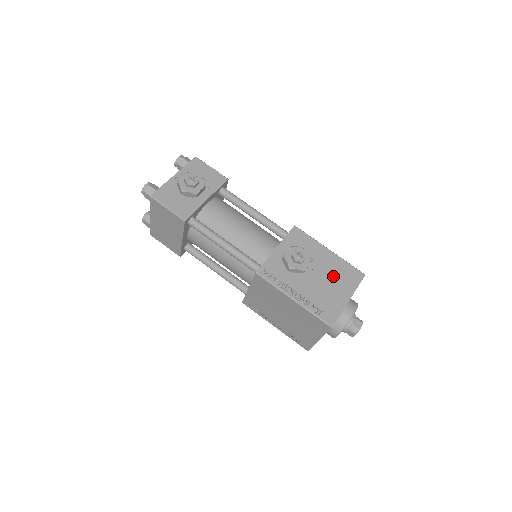
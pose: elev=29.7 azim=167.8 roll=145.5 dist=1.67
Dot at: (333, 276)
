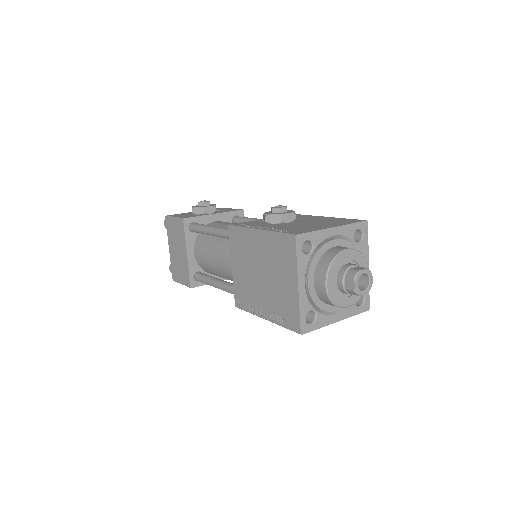
Dot at: (321, 222)
